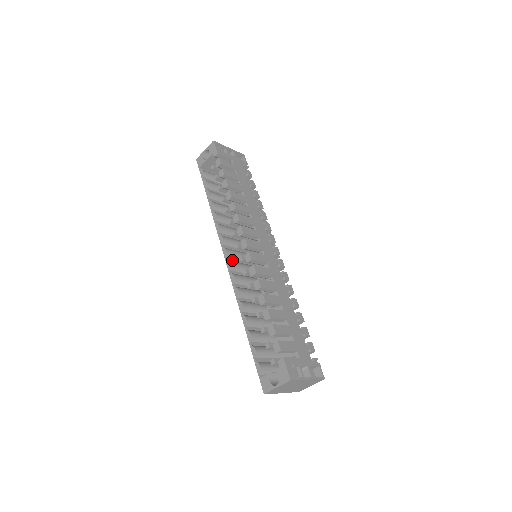
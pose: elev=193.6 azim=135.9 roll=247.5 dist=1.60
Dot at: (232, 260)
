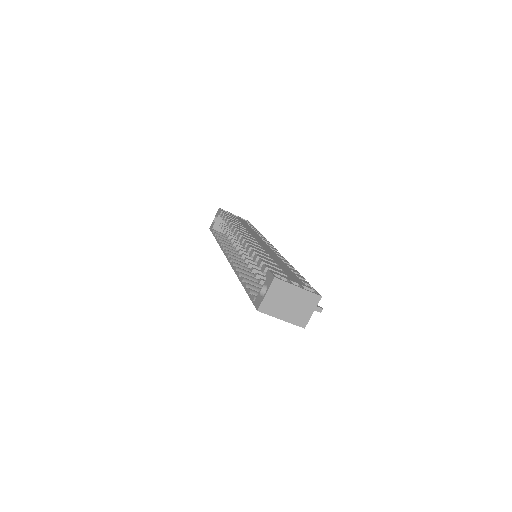
Dot at: occluded
